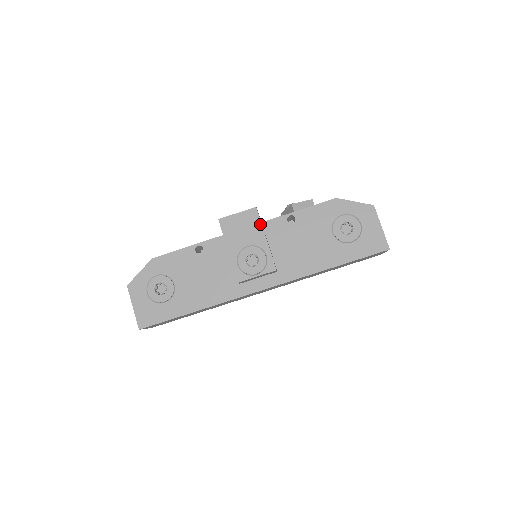
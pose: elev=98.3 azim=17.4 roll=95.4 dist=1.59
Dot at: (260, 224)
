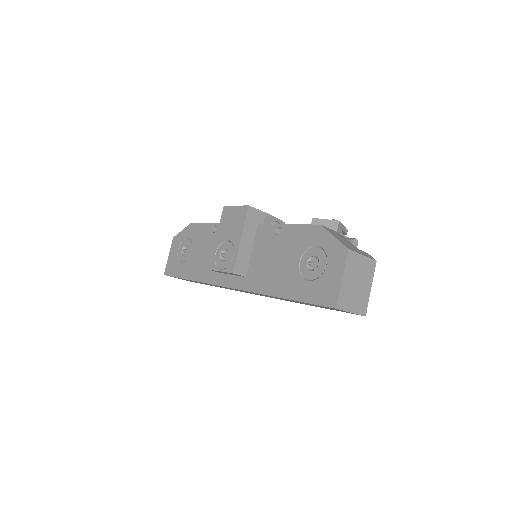
Dot at: (243, 223)
